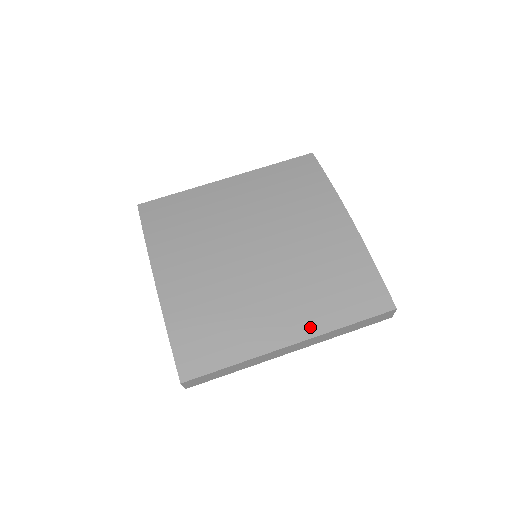
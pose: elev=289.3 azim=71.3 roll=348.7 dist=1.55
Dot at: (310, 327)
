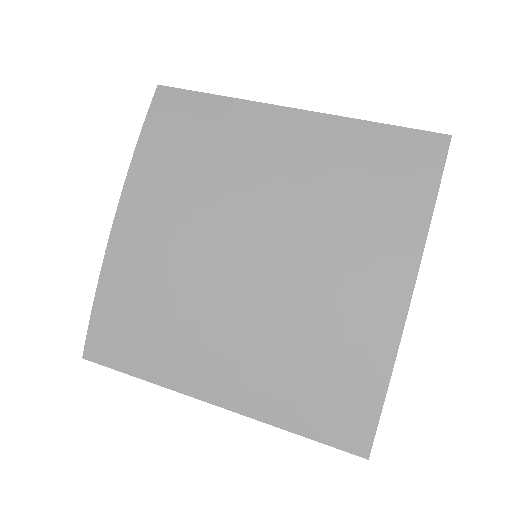
Dot at: (247, 401)
